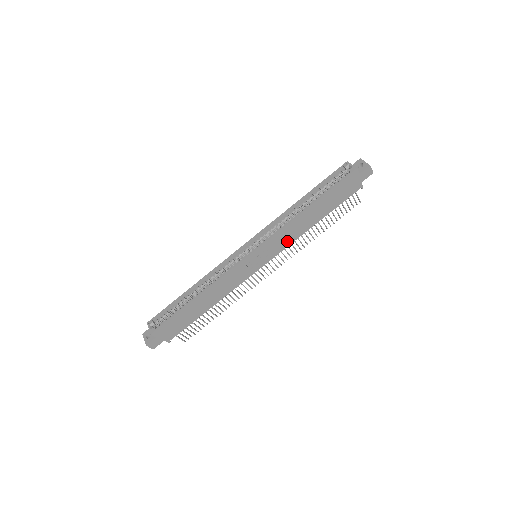
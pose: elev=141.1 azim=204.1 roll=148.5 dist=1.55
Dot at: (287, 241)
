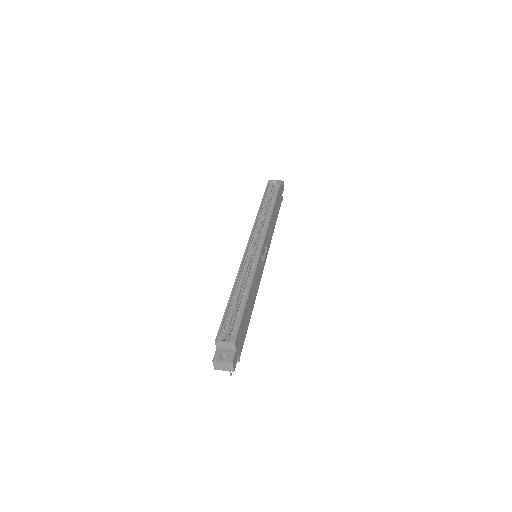
Dot at: (270, 238)
